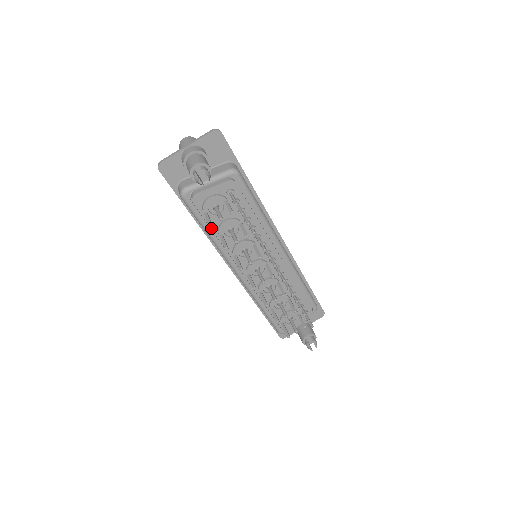
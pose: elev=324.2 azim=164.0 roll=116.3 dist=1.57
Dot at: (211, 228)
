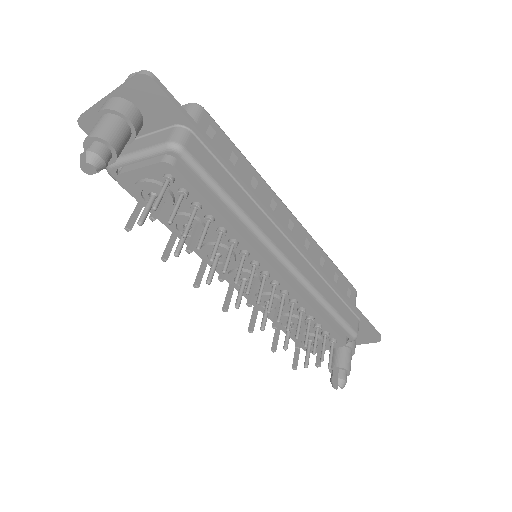
Dot at: (159, 220)
